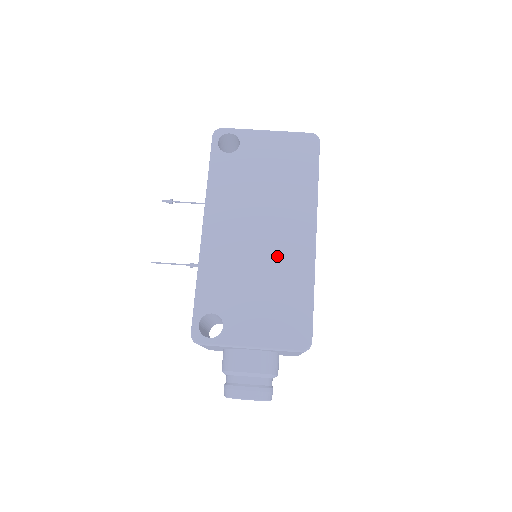
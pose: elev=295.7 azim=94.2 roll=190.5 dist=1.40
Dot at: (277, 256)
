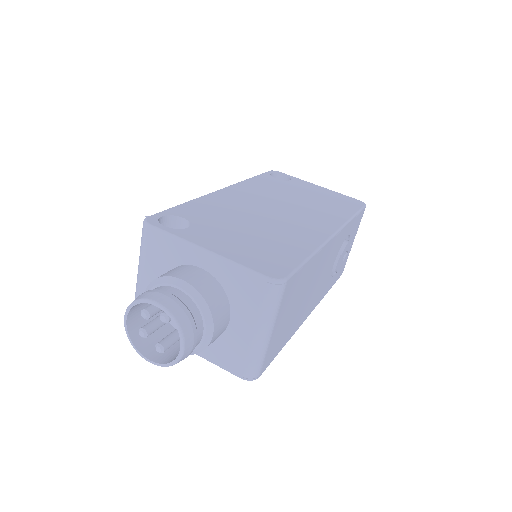
Dot at: (285, 224)
